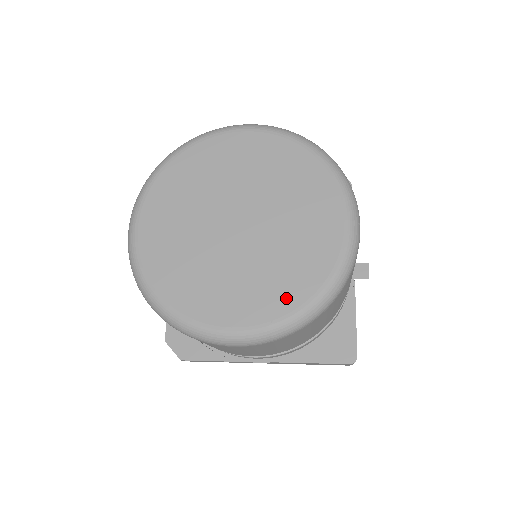
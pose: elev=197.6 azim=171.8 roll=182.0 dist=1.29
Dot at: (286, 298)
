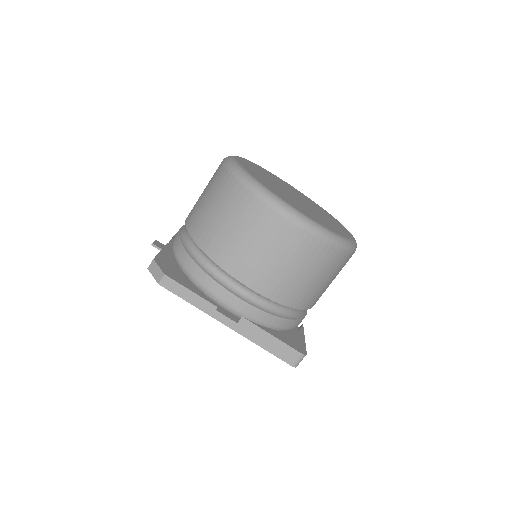
Dot at: (328, 226)
